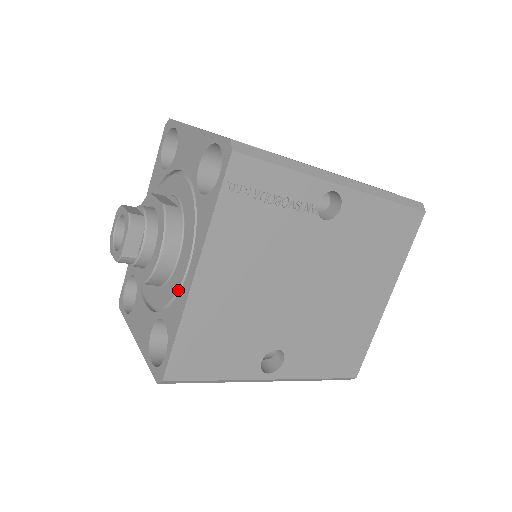
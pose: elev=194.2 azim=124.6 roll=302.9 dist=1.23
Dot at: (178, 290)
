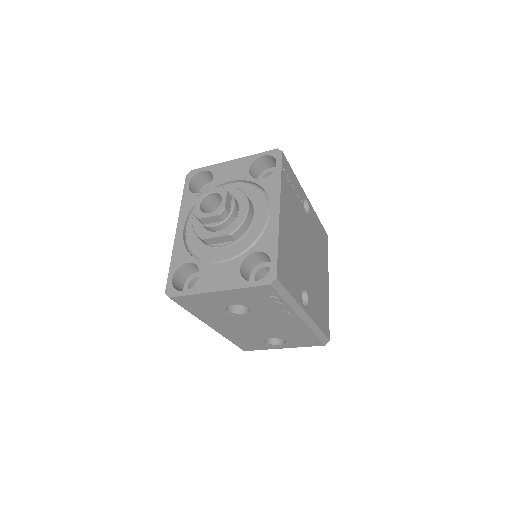
Dot at: (264, 228)
